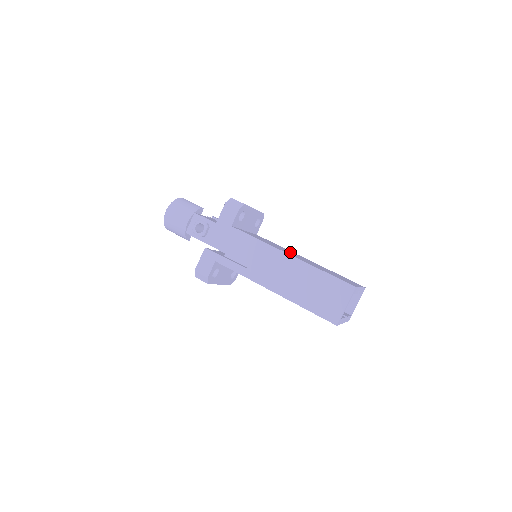
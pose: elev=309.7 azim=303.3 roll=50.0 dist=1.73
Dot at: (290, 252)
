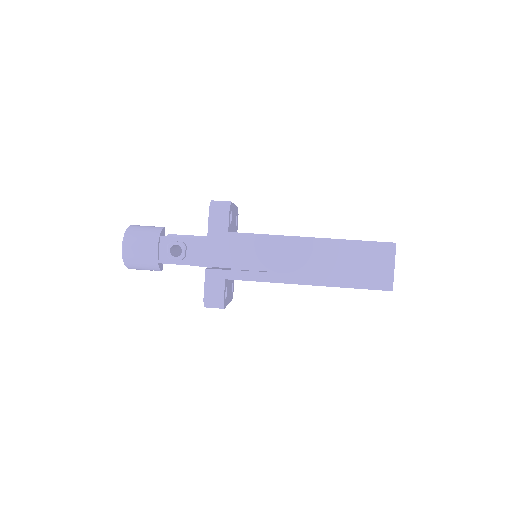
Dot at: occluded
